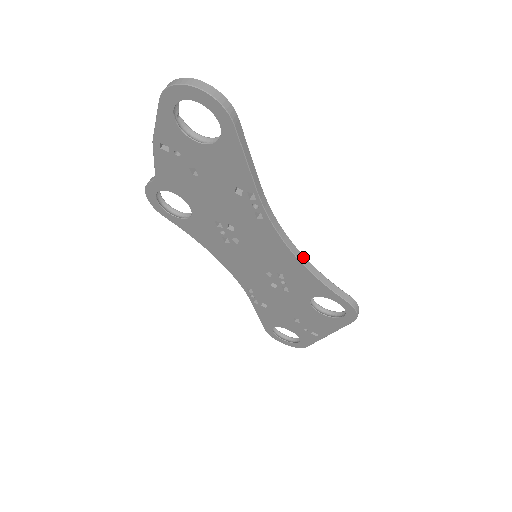
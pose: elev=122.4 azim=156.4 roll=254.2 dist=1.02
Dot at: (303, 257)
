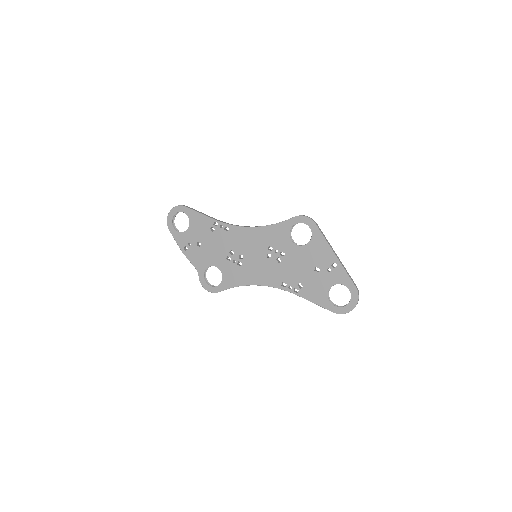
Dot at: (261, 226)
